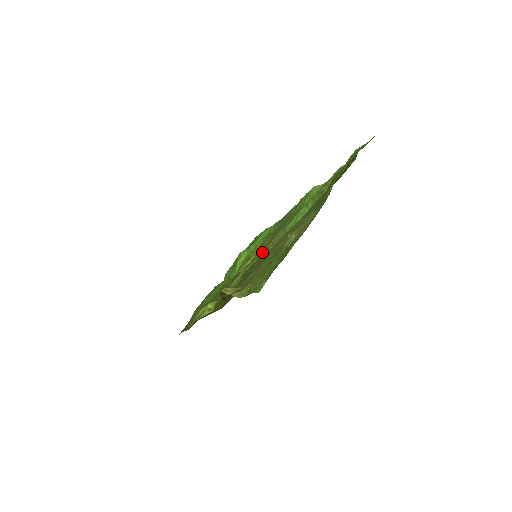
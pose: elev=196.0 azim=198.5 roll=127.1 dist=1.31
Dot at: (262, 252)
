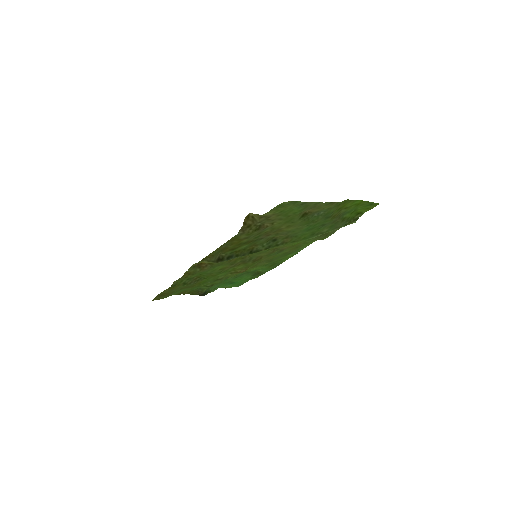
Dot at: (265, 250)
